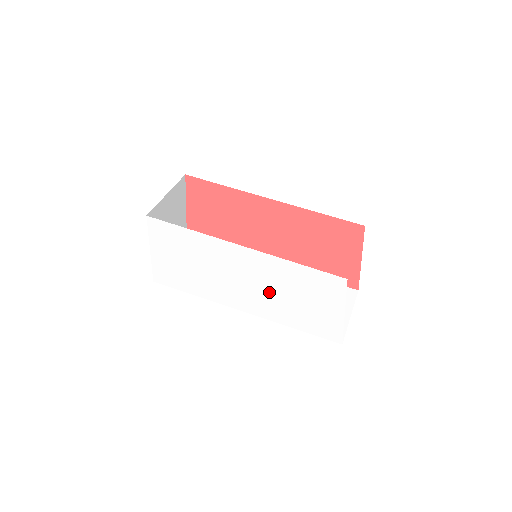
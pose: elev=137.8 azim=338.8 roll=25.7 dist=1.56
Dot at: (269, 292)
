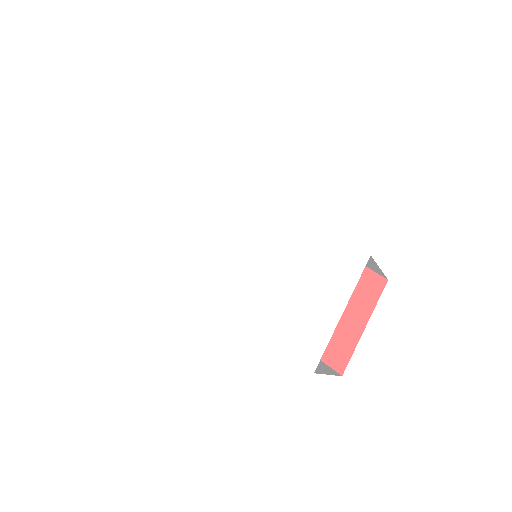
Dot at: (260, 264)
